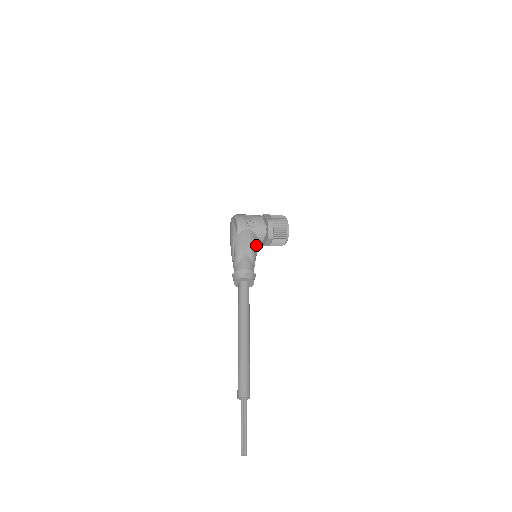
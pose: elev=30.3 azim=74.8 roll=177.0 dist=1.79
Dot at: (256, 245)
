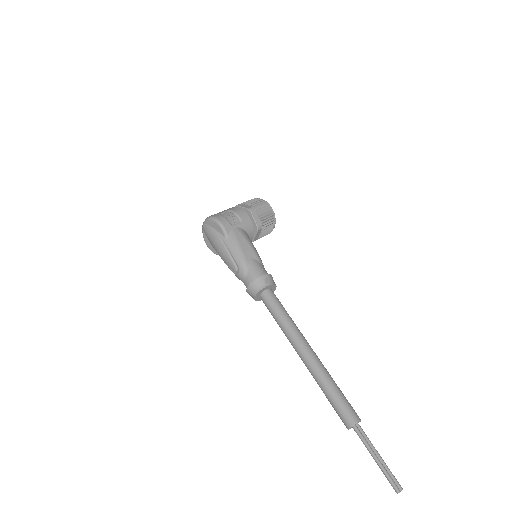
Dot at: (252, 243)
